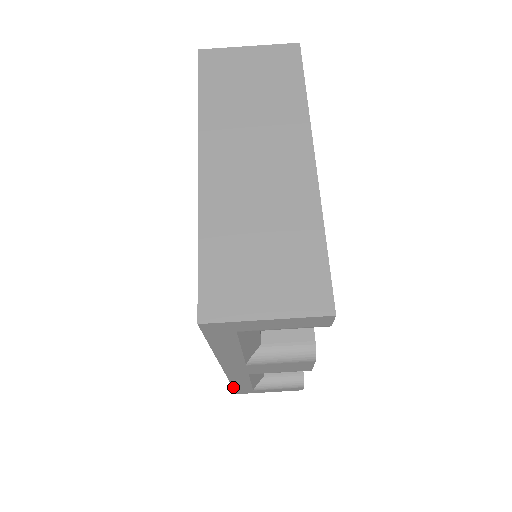
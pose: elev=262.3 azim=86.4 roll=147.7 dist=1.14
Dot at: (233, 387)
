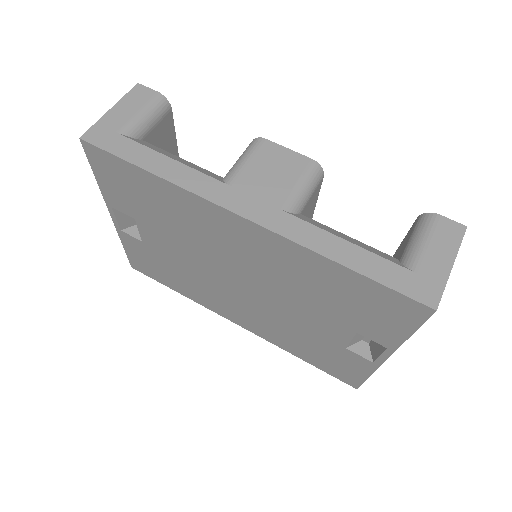
Dot at: (361, 275)
